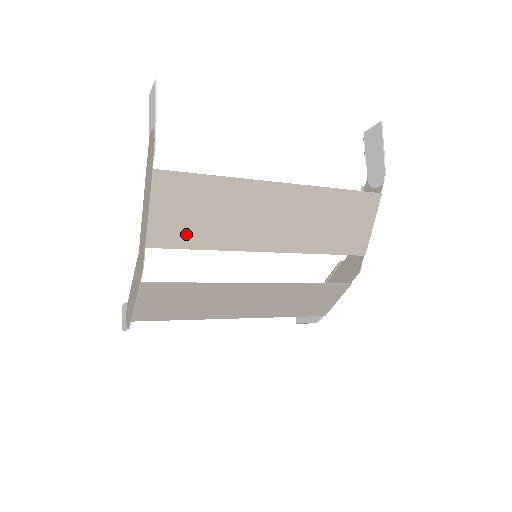
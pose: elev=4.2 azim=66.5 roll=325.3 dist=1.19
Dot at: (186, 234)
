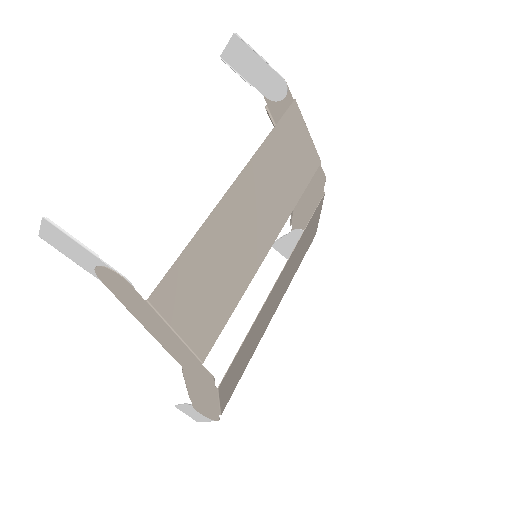
Dot at: (216, 312)
